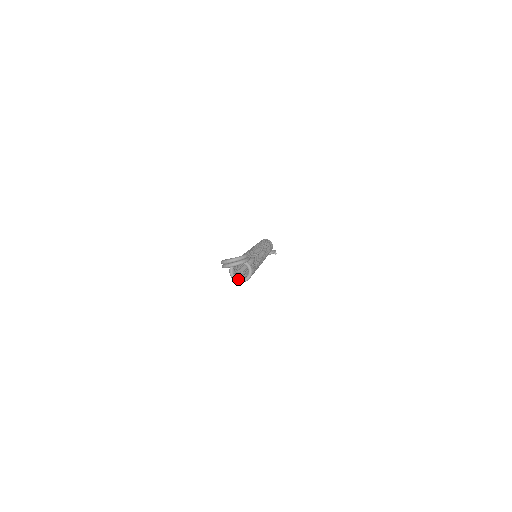
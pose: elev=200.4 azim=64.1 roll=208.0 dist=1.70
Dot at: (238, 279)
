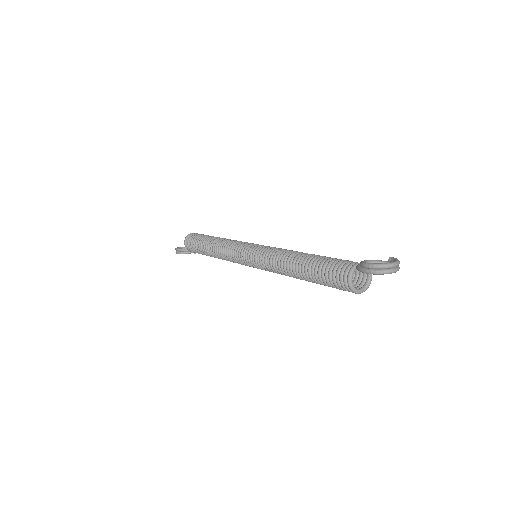
Dot at: (357, 289)
